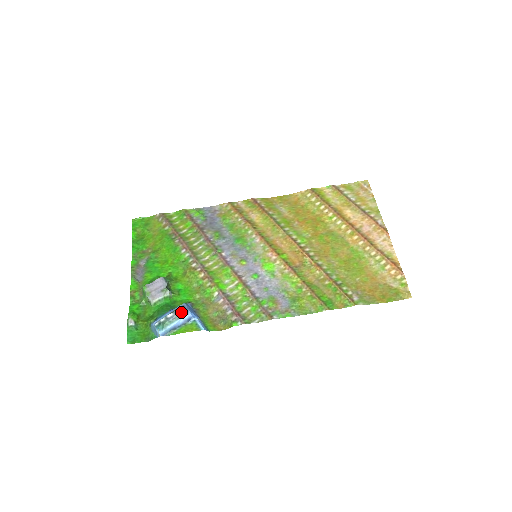
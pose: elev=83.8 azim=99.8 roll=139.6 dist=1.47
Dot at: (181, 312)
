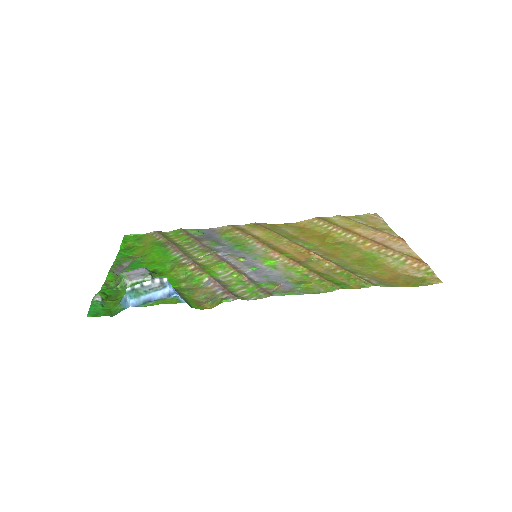
Dot at: (161, 283)
